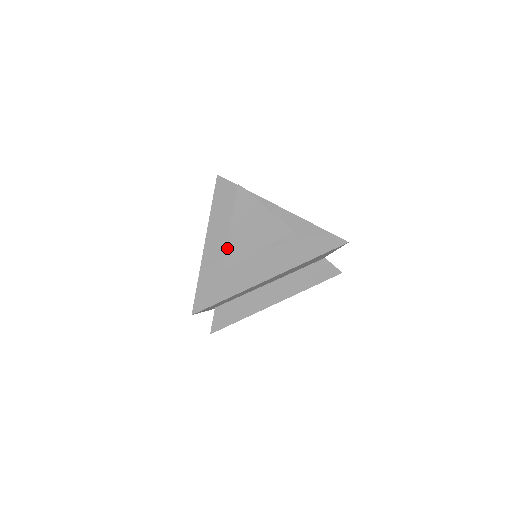
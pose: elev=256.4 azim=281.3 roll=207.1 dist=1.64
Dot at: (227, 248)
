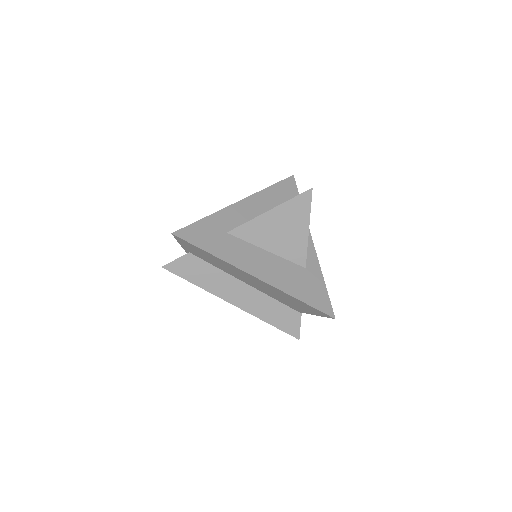
Dot at: (251, 221)
